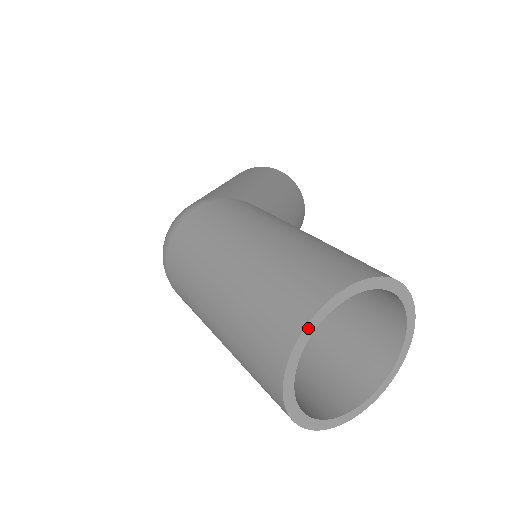
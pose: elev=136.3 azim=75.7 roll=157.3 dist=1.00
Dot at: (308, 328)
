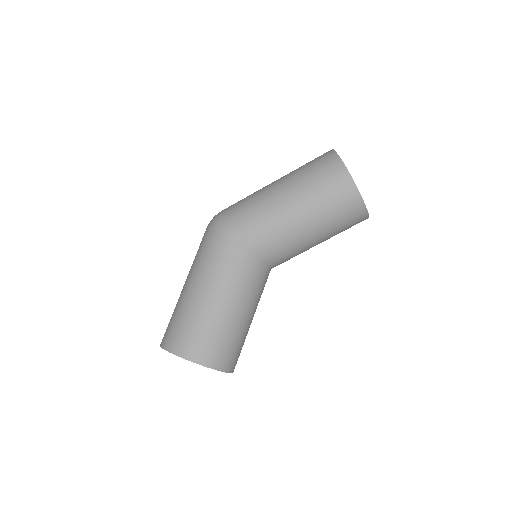
Dot at: occluded
